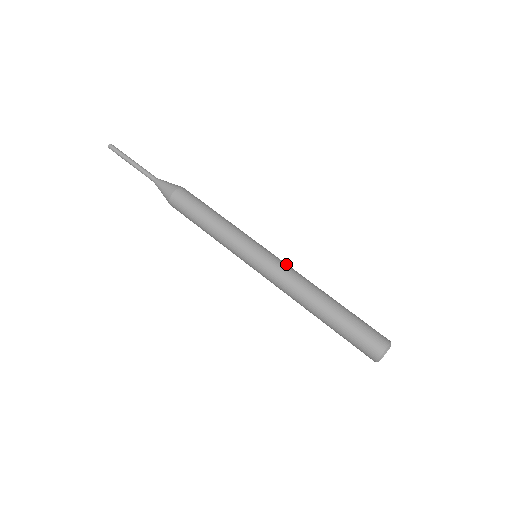
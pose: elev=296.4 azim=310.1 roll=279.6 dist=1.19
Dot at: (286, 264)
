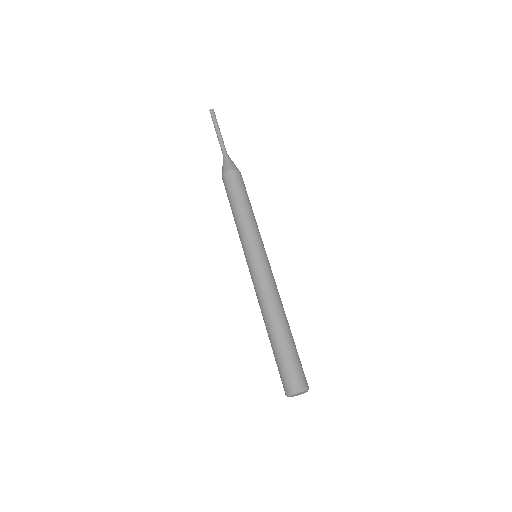
Dot at: (274, 279)
